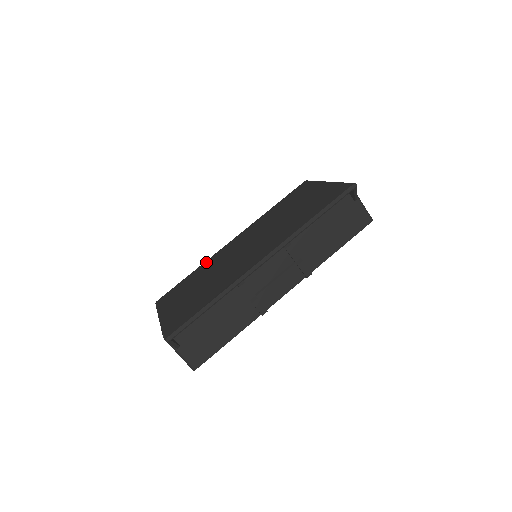
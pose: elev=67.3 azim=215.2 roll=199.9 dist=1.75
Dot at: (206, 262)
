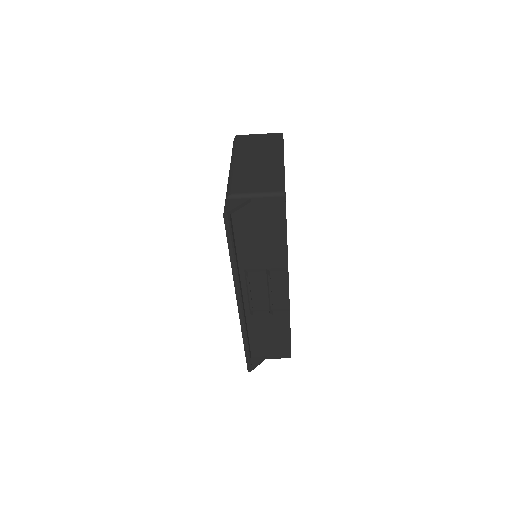
Dot at: occluded
